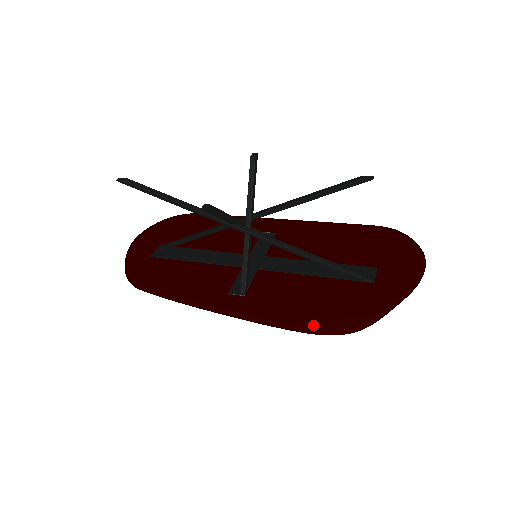
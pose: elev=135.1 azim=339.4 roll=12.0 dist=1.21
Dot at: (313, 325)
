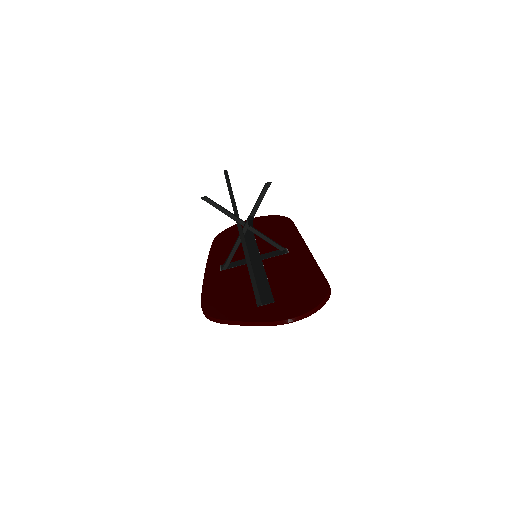
Dot at: (206, 302)
